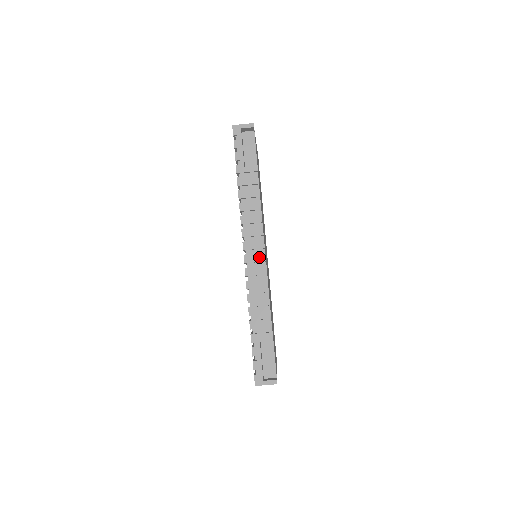
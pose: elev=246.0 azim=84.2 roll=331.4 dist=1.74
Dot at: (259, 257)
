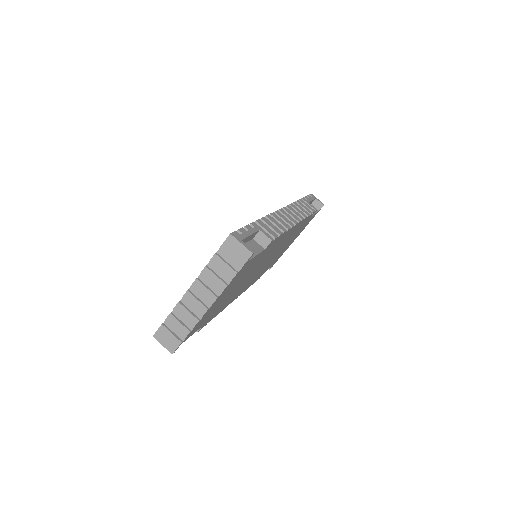
Dot at: (292, 219)
